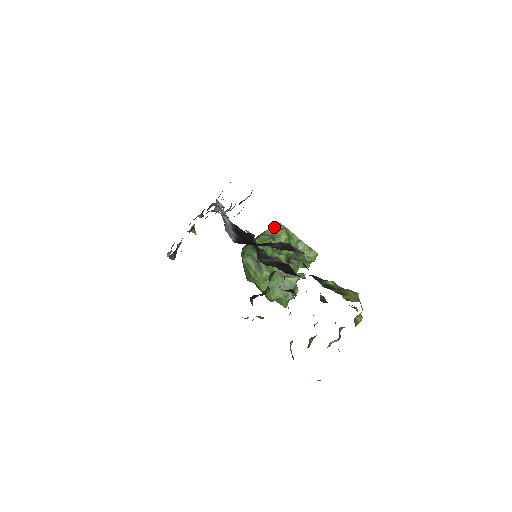
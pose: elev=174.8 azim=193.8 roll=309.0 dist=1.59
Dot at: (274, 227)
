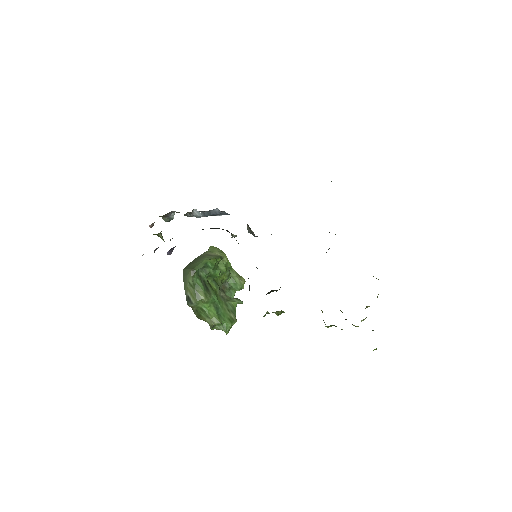
Dot at: (212, 250)
